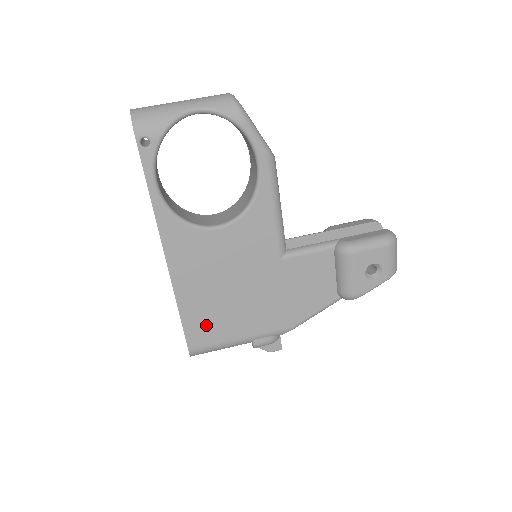
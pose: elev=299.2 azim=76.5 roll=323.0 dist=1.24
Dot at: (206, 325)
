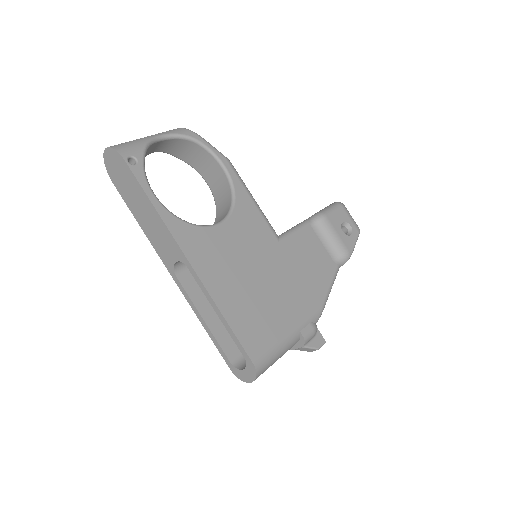
Dot at: (254, 326)
